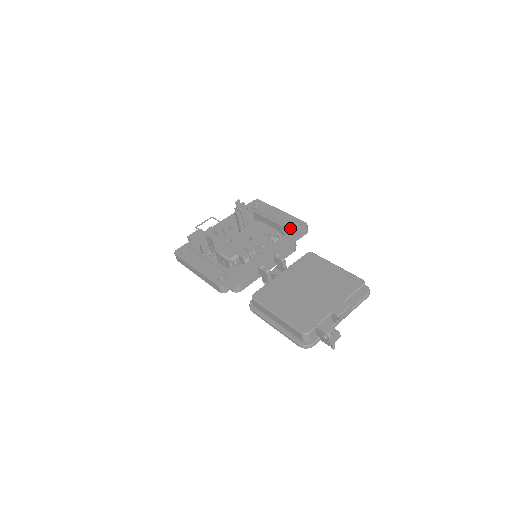
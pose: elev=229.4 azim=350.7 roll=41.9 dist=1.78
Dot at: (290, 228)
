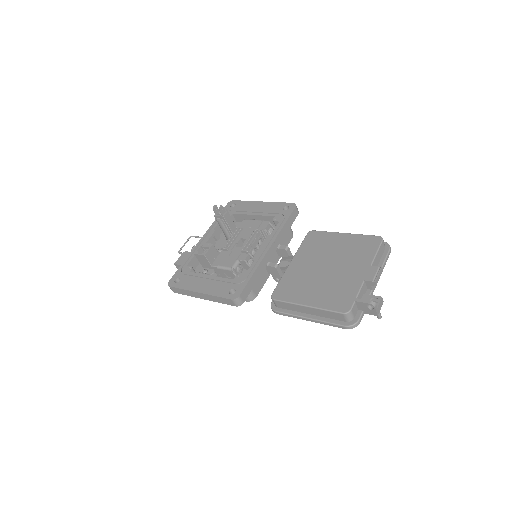
Dot at: (280, 214)
